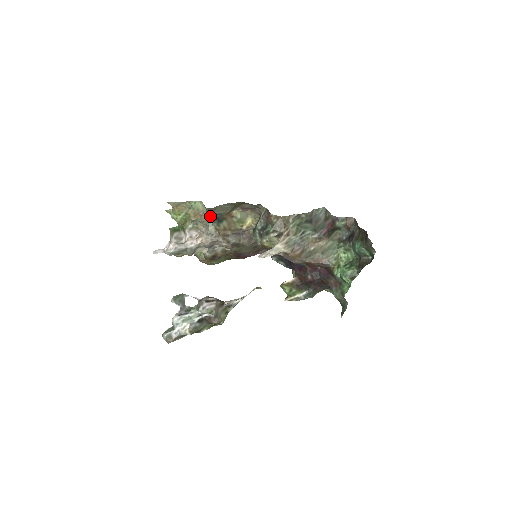
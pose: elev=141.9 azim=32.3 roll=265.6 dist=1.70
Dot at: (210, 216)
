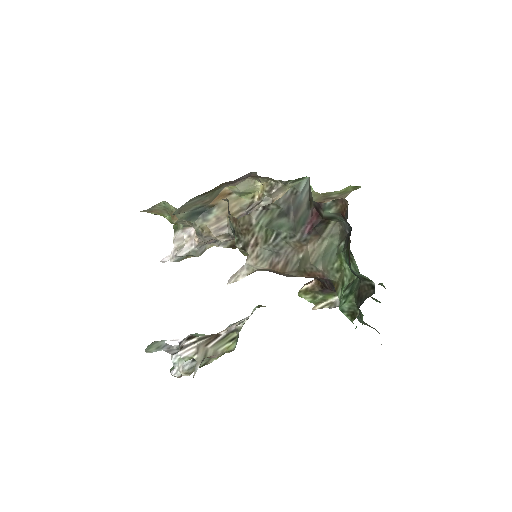
Dot at: (184, 217)
